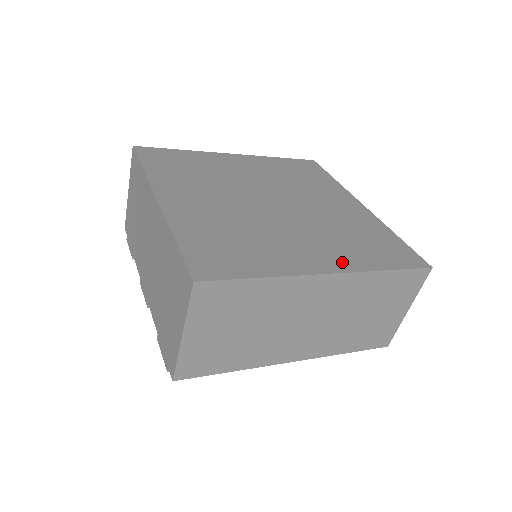
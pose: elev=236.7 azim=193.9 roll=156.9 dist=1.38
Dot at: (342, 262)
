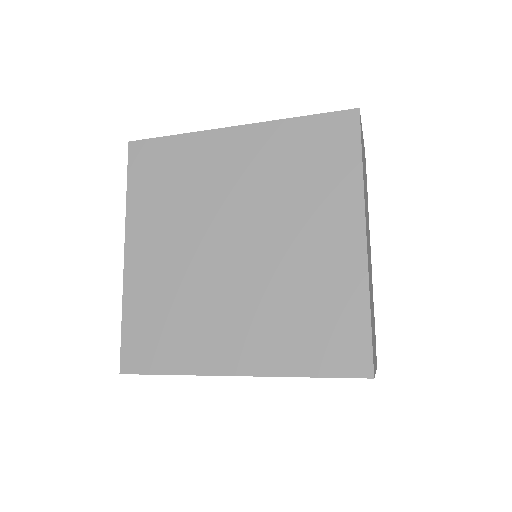
Dot at: (259, 360)
